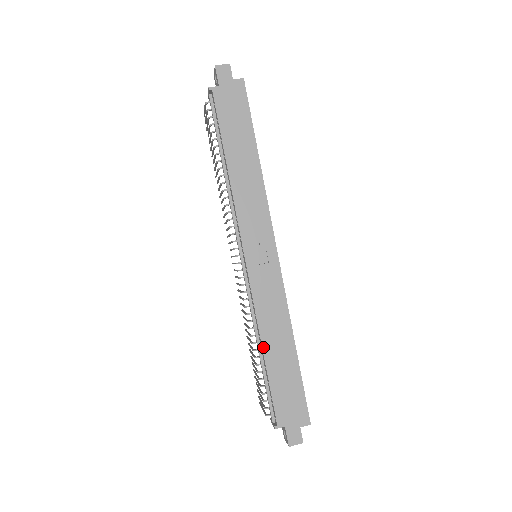
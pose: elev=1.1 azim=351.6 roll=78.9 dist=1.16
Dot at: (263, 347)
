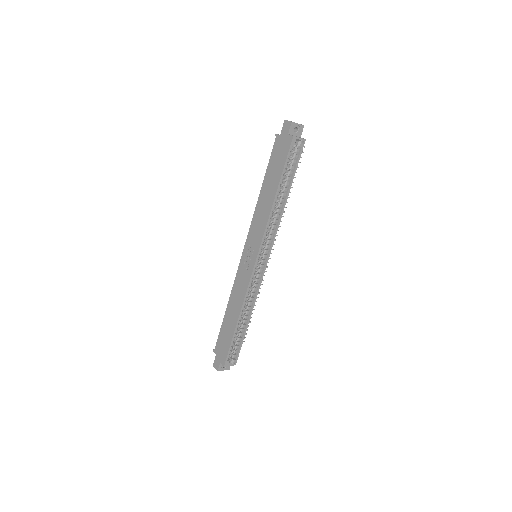
Dot at: (227, 306)
